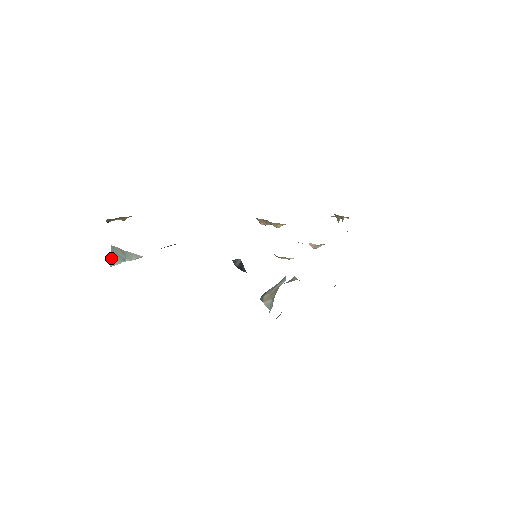
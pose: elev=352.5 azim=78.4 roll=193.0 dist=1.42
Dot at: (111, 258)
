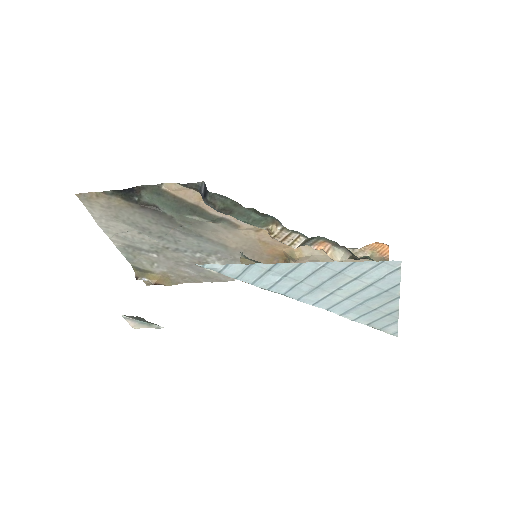
Dot at: (129, 316)
